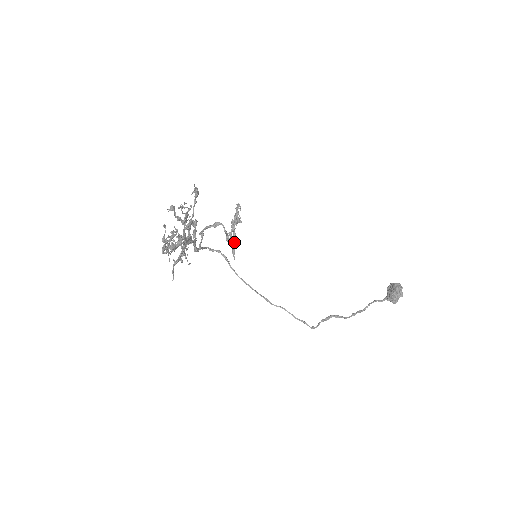
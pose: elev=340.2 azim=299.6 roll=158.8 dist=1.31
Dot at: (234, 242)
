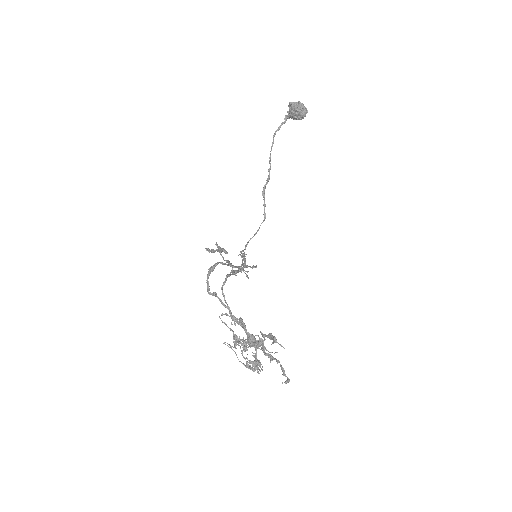
Dot at: occluded
